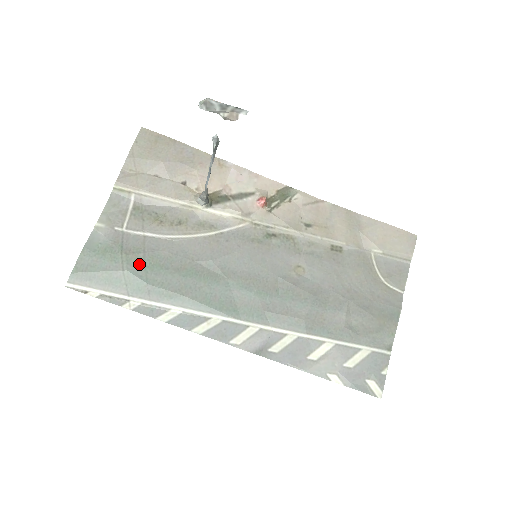
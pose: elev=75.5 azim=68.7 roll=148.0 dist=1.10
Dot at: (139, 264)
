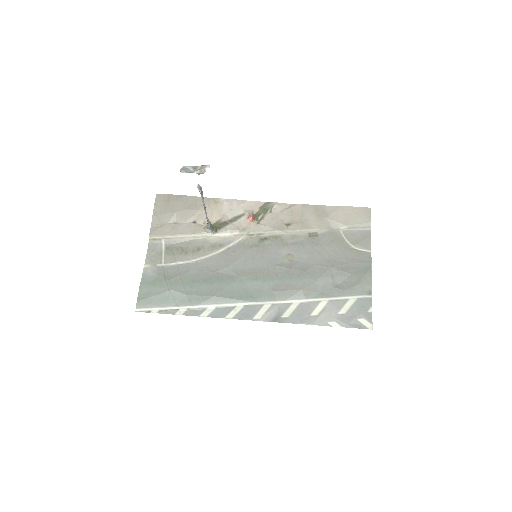
Dot at: (179, 284)
